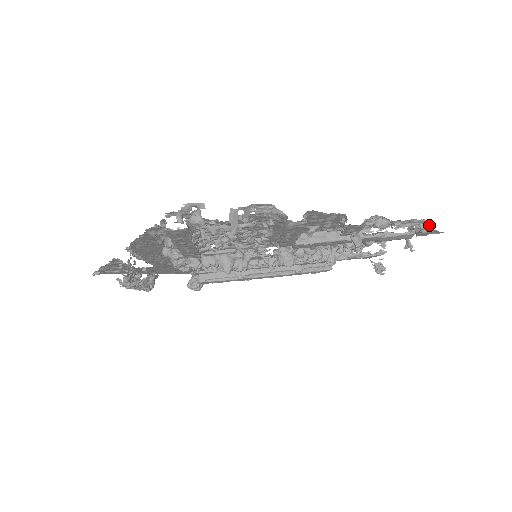
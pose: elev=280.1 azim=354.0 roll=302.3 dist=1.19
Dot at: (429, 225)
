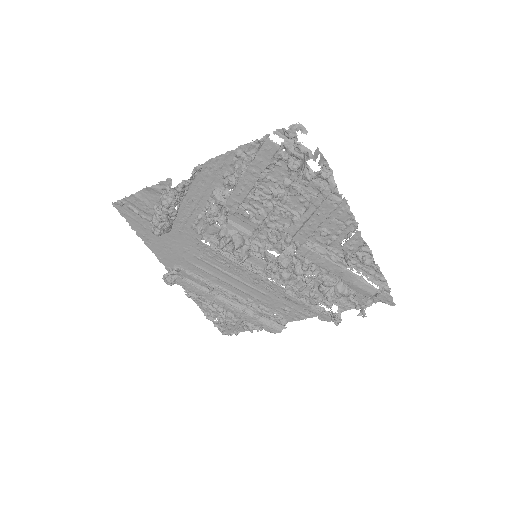
Dot at: (389, 291)
